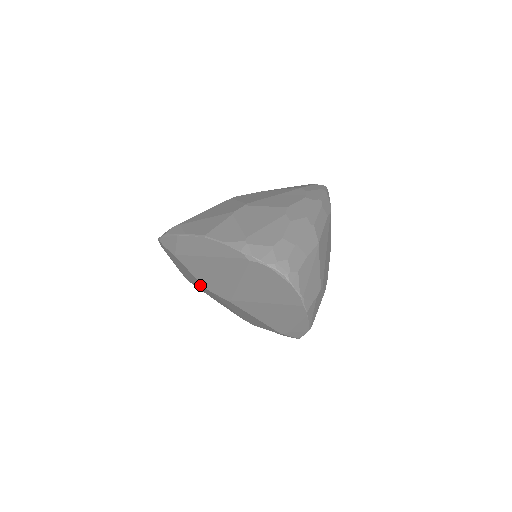
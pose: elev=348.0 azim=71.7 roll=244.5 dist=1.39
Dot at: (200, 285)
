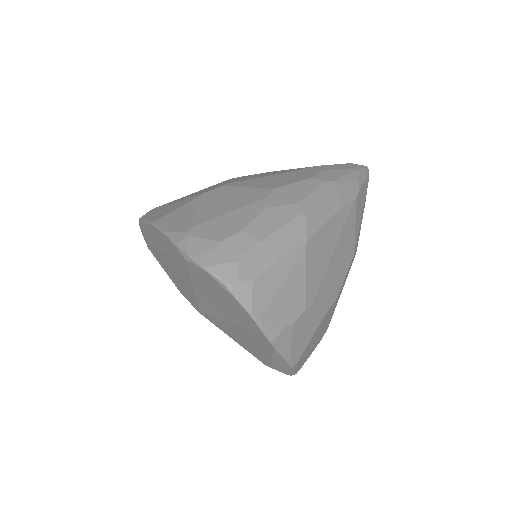
Dot at: occluded
